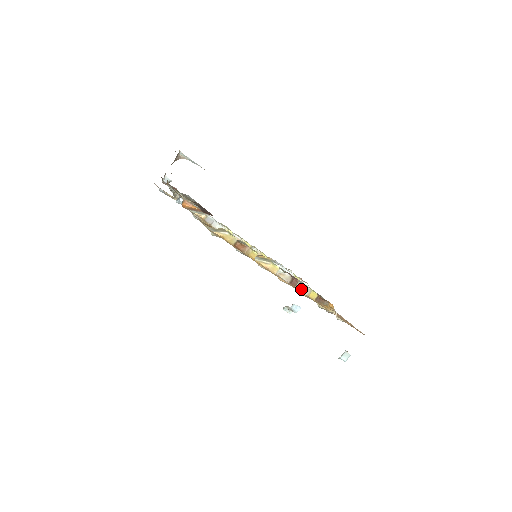
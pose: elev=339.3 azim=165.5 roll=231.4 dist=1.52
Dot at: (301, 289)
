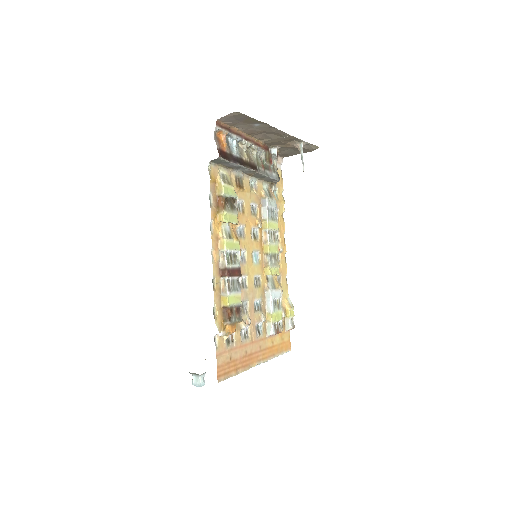
Dot at: (223, 285)
